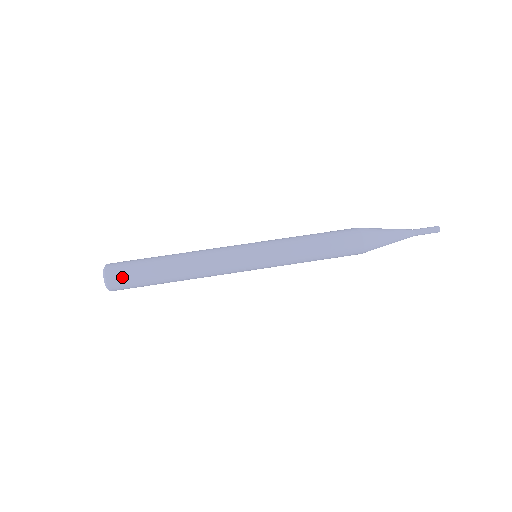
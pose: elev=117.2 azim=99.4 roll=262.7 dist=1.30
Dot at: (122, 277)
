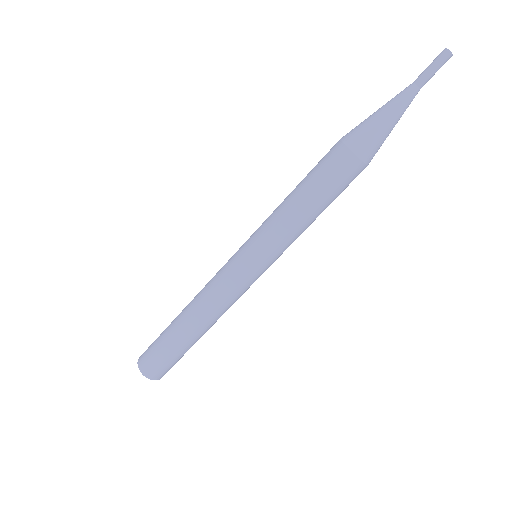
Dot at: (153, 363)
